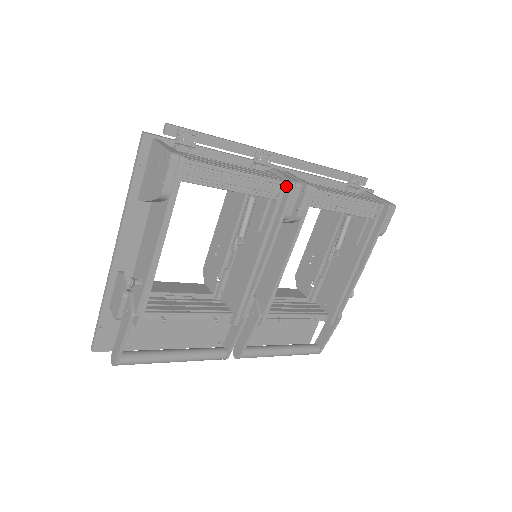
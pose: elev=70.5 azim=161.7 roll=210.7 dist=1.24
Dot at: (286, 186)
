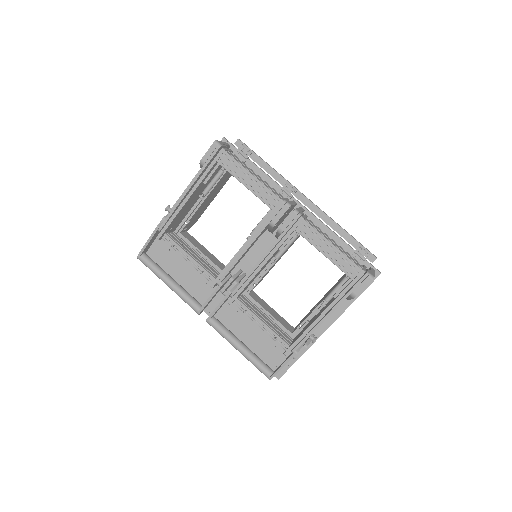
Dot at: occluded
